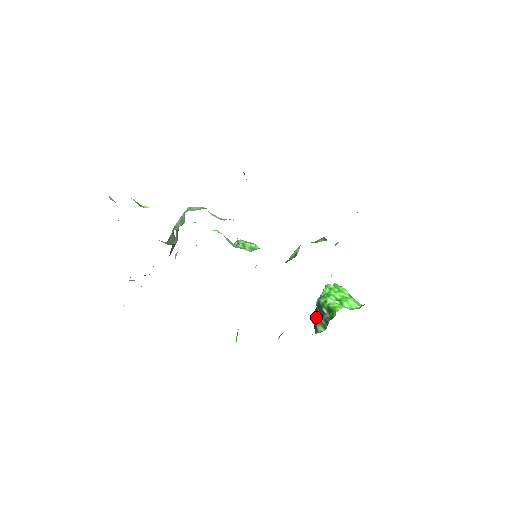
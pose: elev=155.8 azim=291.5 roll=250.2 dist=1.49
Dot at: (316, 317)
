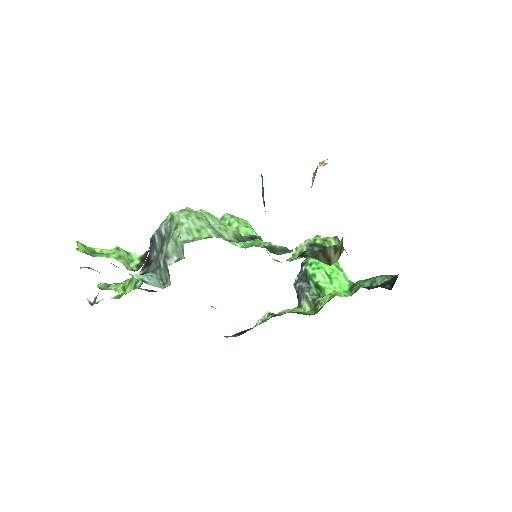
Dot at: (301, 288)
